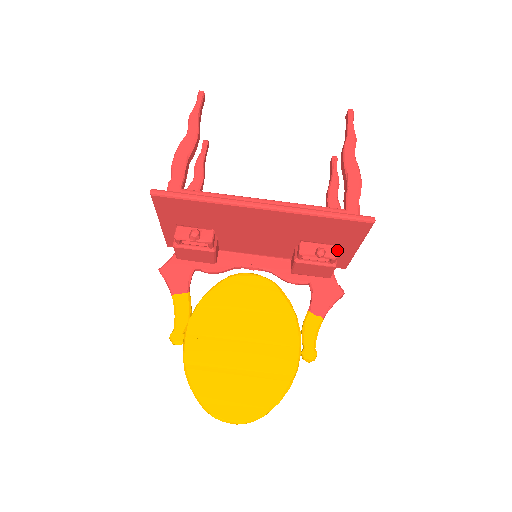
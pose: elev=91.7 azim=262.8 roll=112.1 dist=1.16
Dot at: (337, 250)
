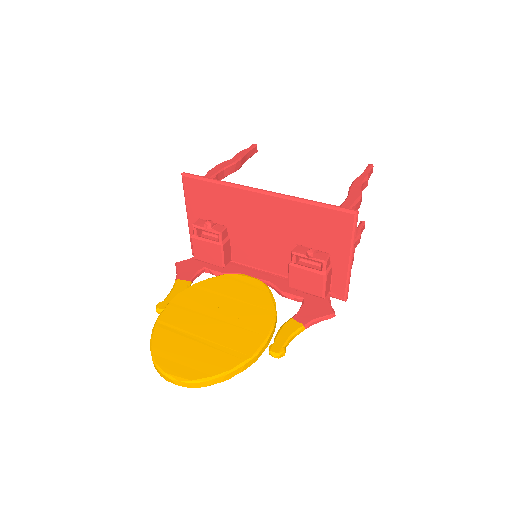
Dot at: (328, 256)
